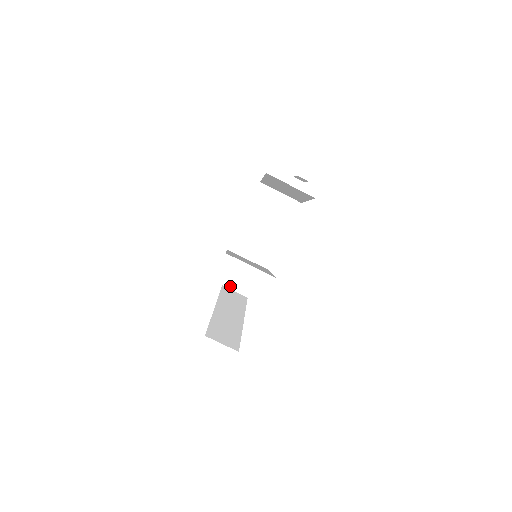
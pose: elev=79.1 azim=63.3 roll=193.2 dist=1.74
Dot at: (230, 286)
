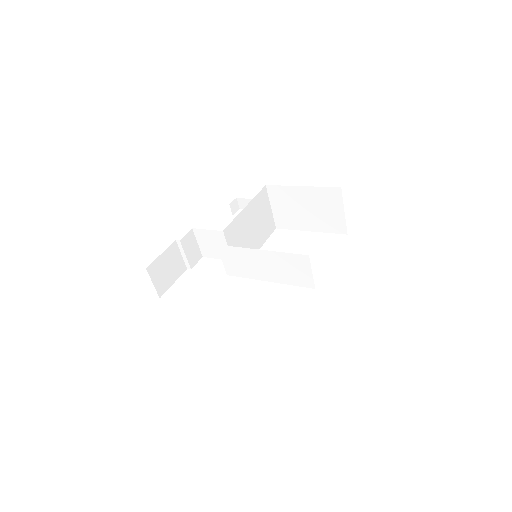
Dot at: (152, 274)
